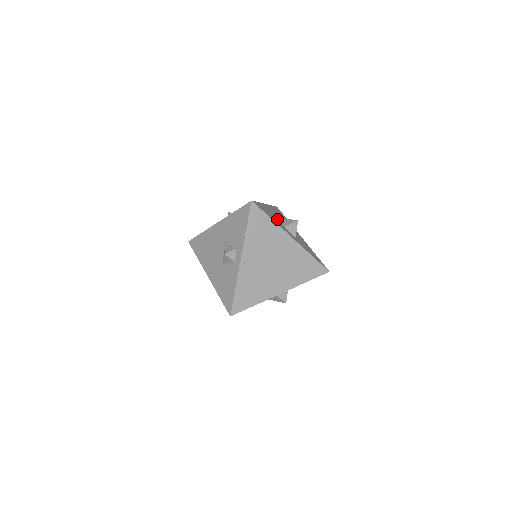
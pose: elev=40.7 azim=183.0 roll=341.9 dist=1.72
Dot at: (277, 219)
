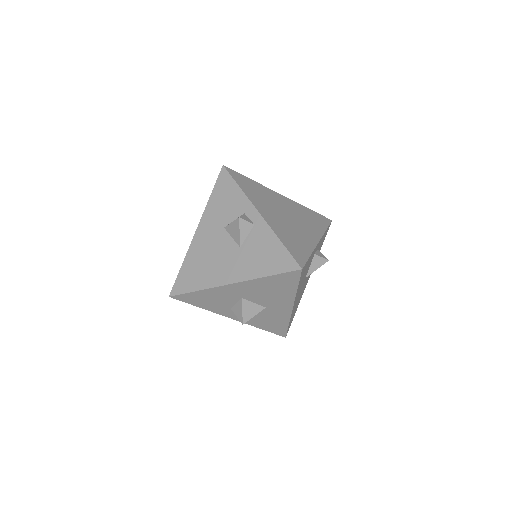
Dot at: occluded
